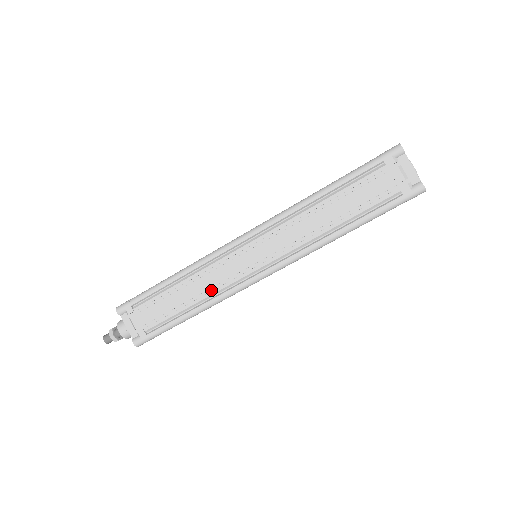
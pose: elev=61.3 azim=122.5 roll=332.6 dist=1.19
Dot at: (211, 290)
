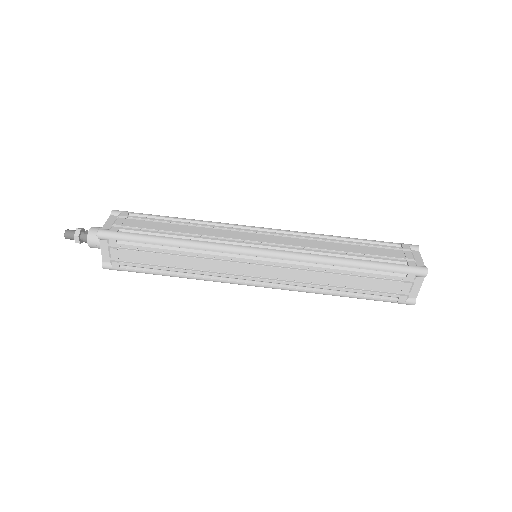
Dot at: (206, 238)
